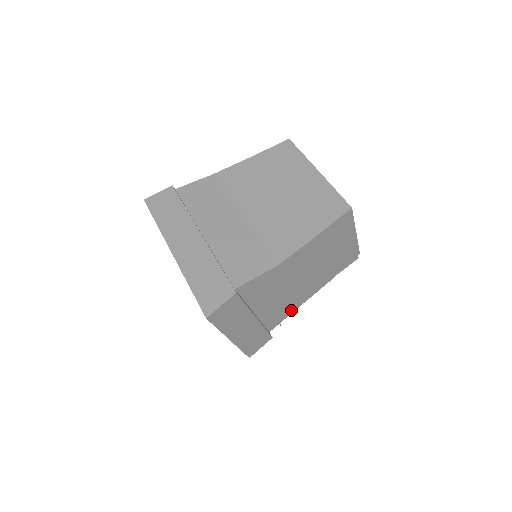
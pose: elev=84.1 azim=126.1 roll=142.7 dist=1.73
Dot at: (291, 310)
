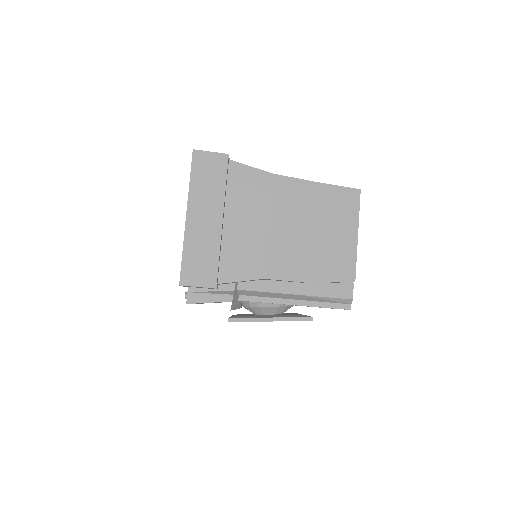
Dot at: (254, 273)
